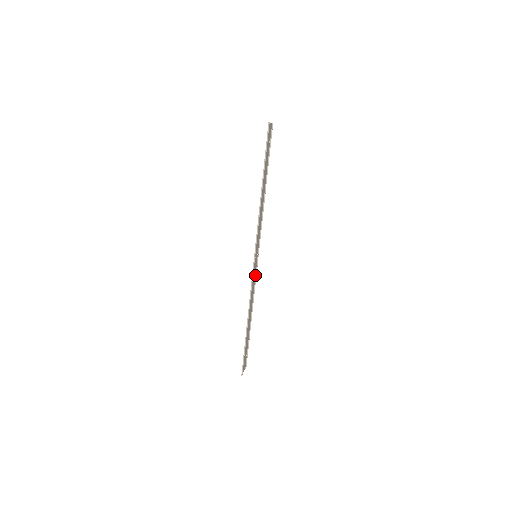
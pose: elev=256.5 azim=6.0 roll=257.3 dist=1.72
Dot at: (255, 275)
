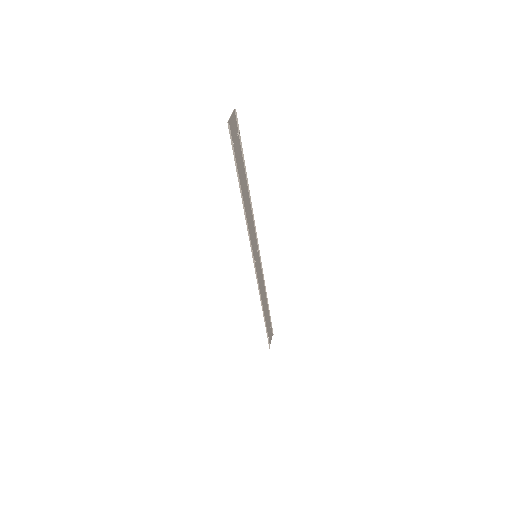
Dot at: (260, 266)
